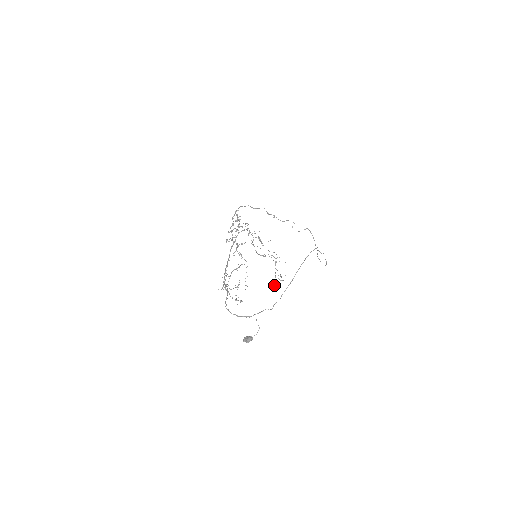
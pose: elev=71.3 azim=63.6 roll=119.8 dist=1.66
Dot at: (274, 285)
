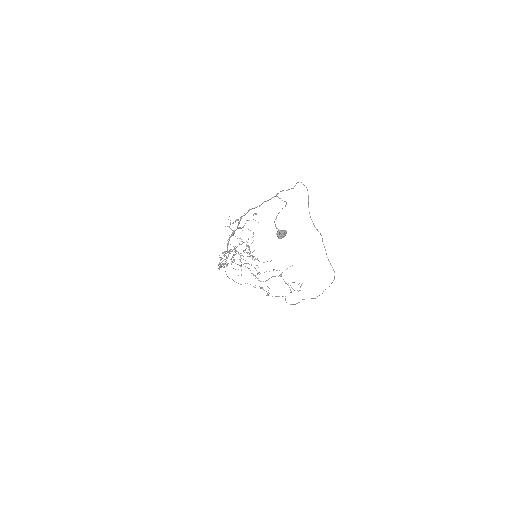
Dot at: (291, 292)
